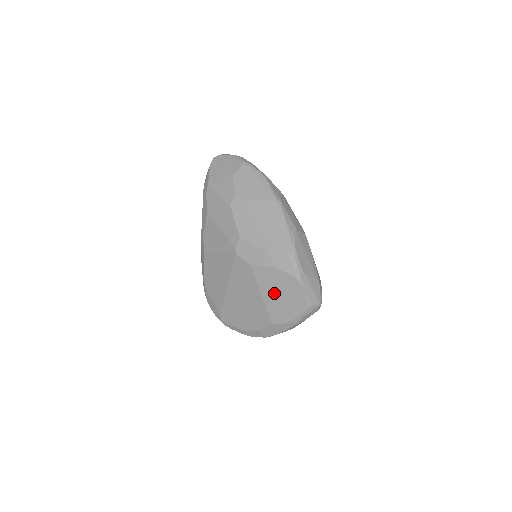
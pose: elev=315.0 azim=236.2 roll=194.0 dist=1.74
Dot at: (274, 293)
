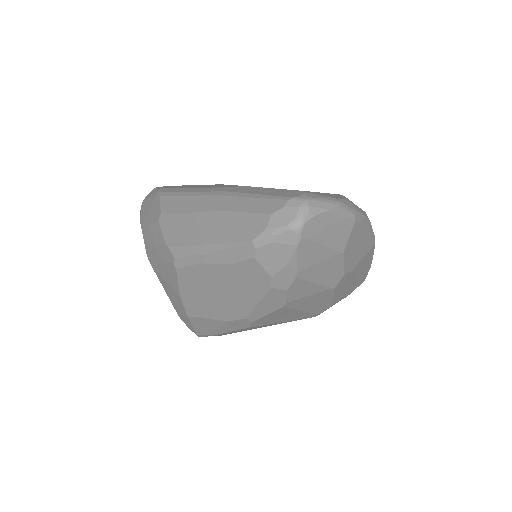
Dot at: occluded
